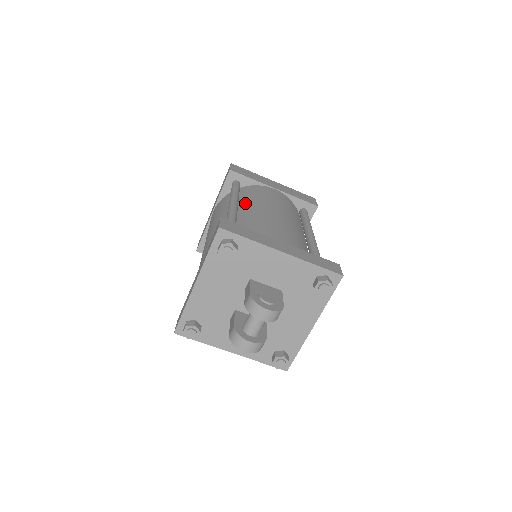
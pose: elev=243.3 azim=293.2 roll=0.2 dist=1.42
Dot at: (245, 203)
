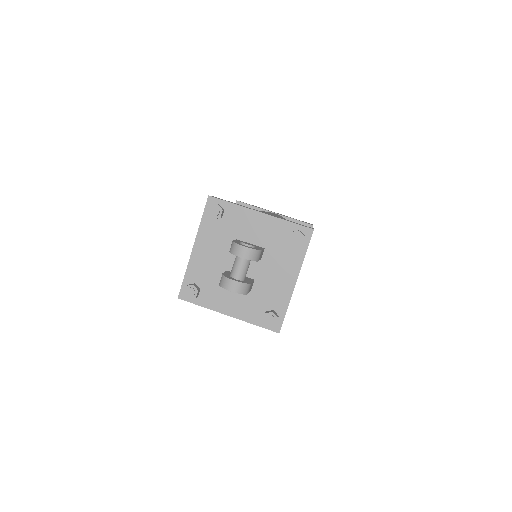
Dot at: occluded
